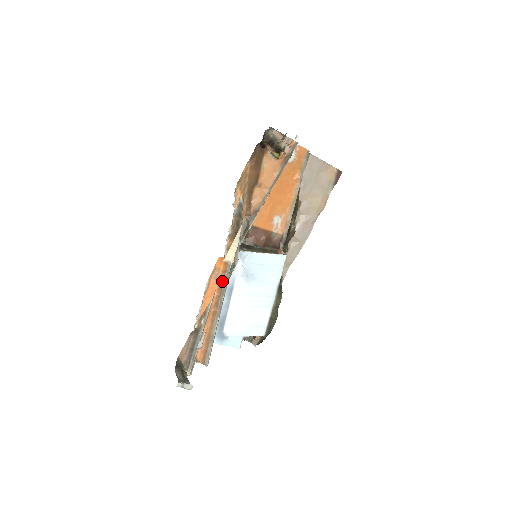
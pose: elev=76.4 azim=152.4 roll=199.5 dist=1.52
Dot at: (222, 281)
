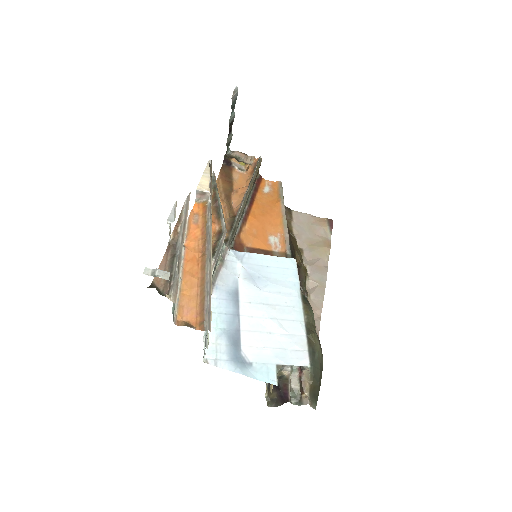
Dot at: (204, 224)
